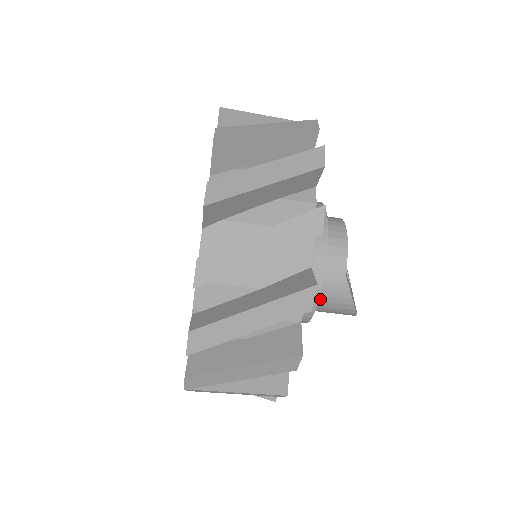
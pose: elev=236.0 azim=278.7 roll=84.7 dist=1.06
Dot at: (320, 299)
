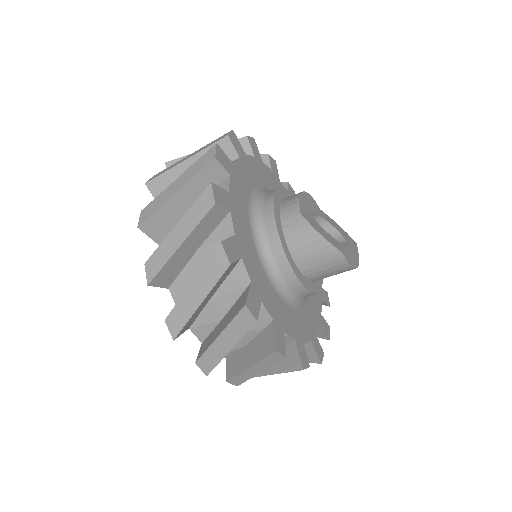
Dot at: (292, 247)
